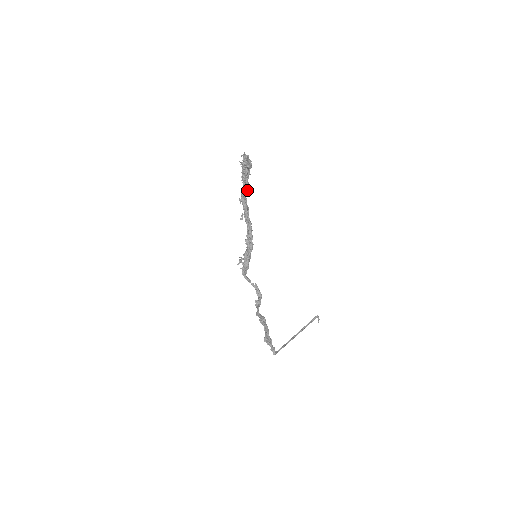
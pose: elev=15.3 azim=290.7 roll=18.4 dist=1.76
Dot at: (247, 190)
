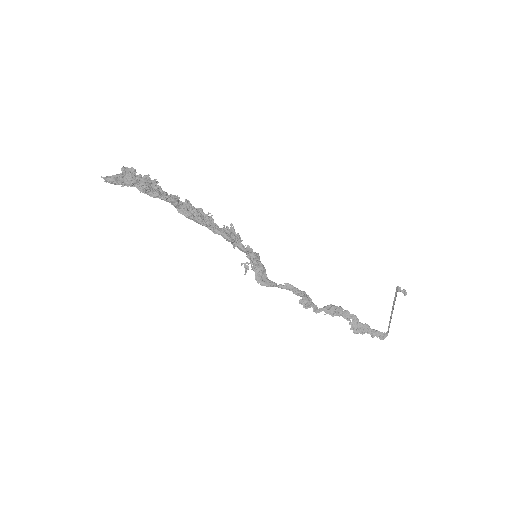
Dot at: (171, 198)
